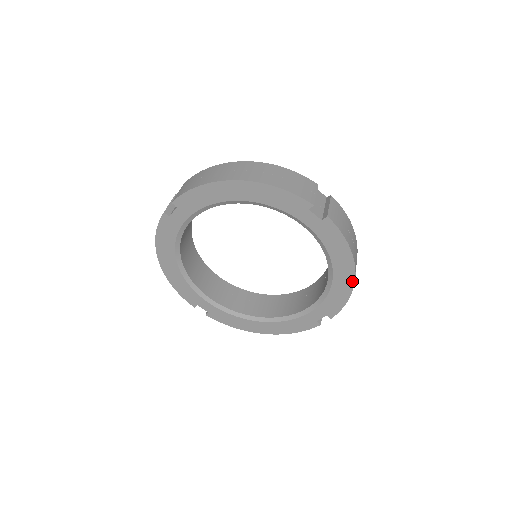
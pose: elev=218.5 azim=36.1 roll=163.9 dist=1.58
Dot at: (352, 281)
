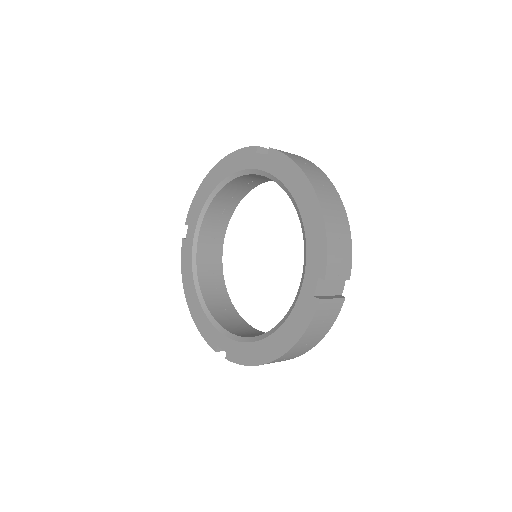
Dot at: (317, 204)
